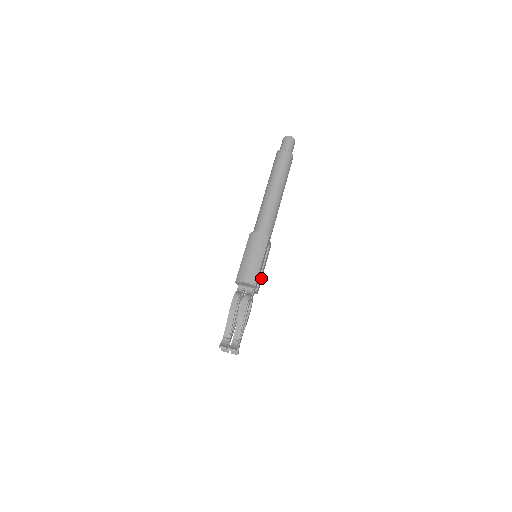
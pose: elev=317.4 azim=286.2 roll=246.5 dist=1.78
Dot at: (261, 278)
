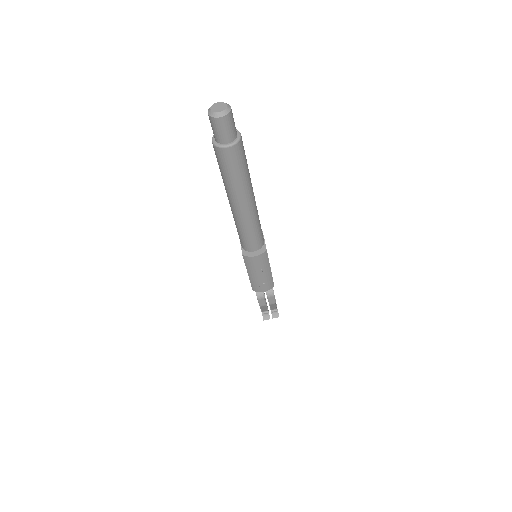
Dot at: occluded
